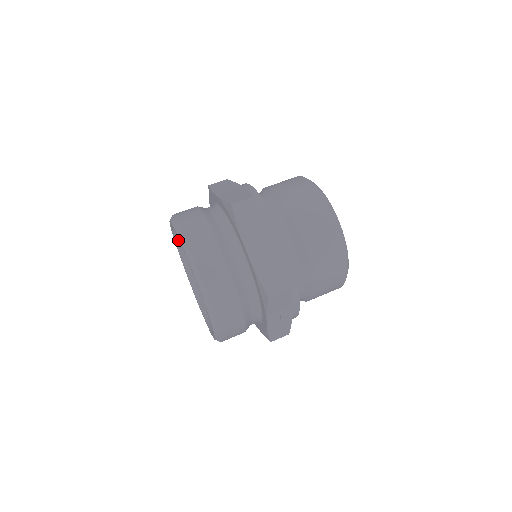
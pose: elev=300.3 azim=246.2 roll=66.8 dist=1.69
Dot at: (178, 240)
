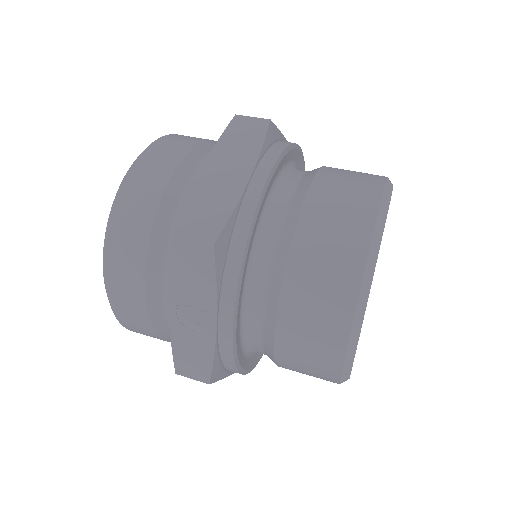
Dot at: occluded
